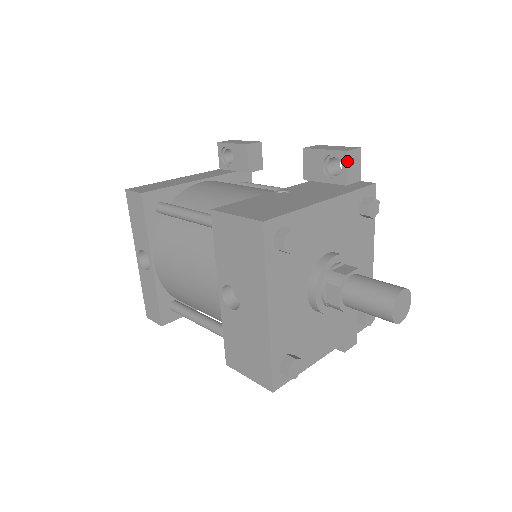
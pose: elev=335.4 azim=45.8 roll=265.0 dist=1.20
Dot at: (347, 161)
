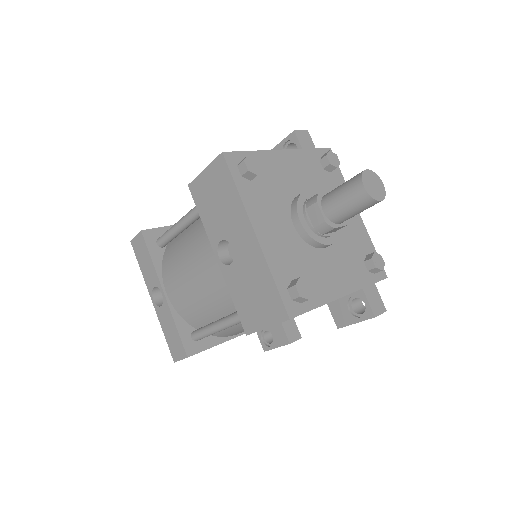
Dot at: (298, 138)
